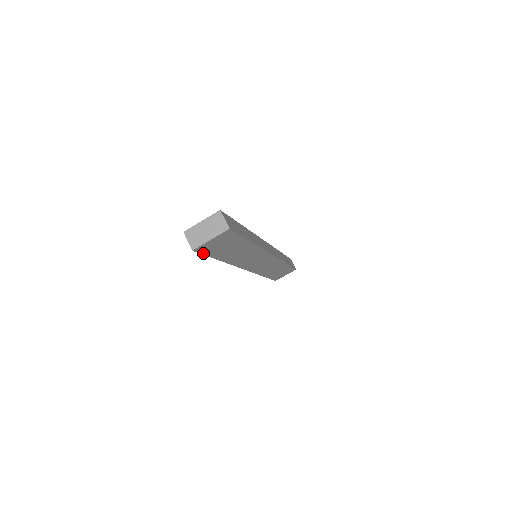
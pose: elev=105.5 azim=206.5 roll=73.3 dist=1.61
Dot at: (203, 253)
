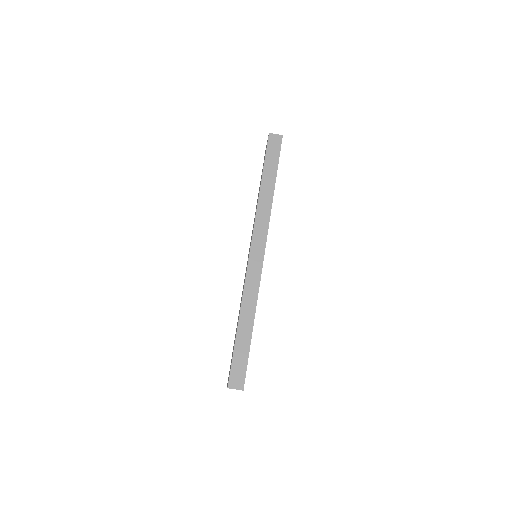
Dot at: occluded
